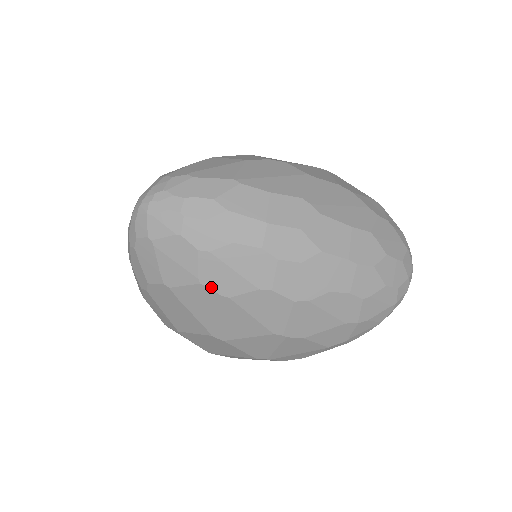
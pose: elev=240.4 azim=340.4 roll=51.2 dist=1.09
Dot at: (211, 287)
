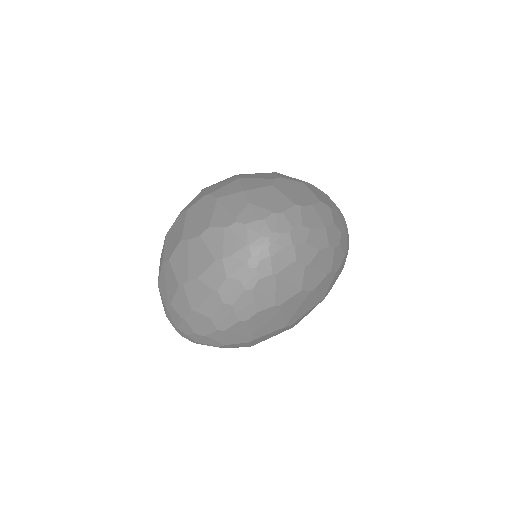
Dot at: (307, 289)
